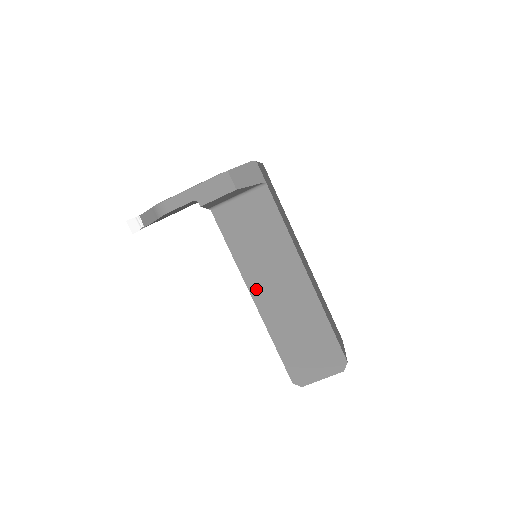
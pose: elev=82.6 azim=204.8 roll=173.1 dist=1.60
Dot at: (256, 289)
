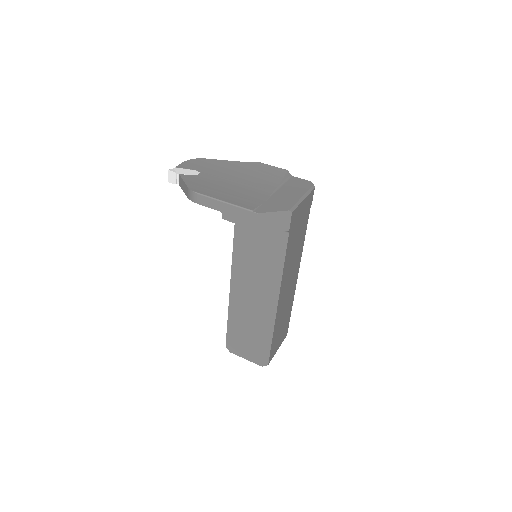
Dot at: (236, 284)
